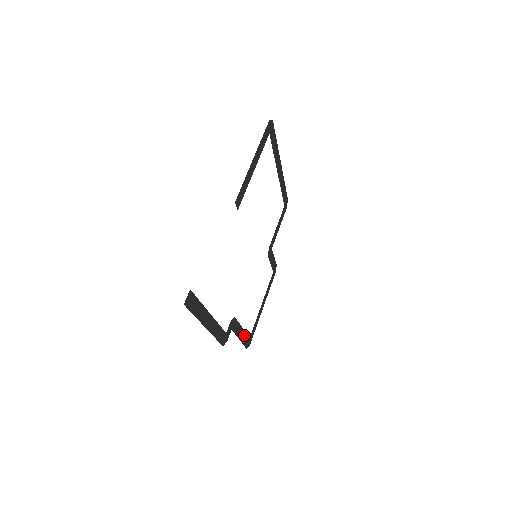
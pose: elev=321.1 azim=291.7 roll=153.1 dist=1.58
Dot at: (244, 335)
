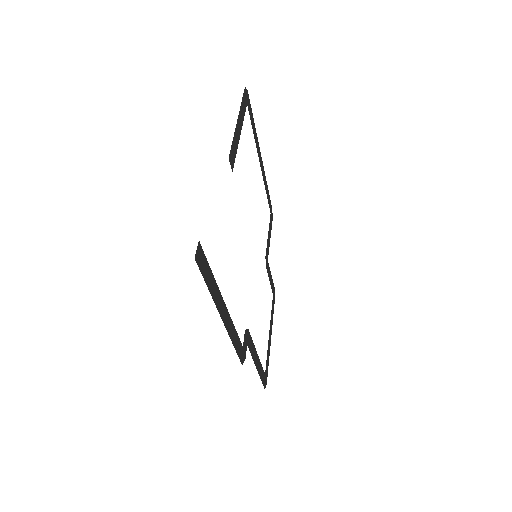
Dot at: (259, 365)
